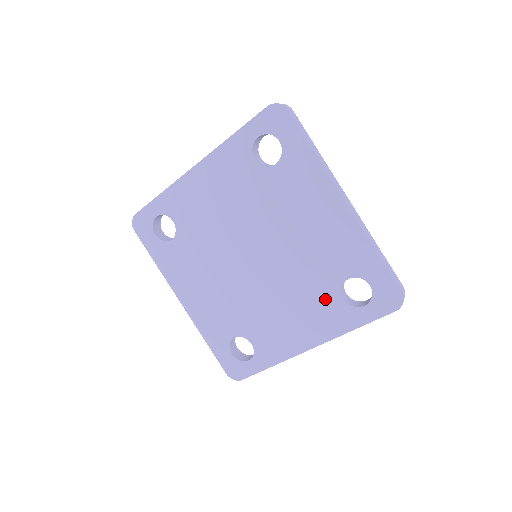
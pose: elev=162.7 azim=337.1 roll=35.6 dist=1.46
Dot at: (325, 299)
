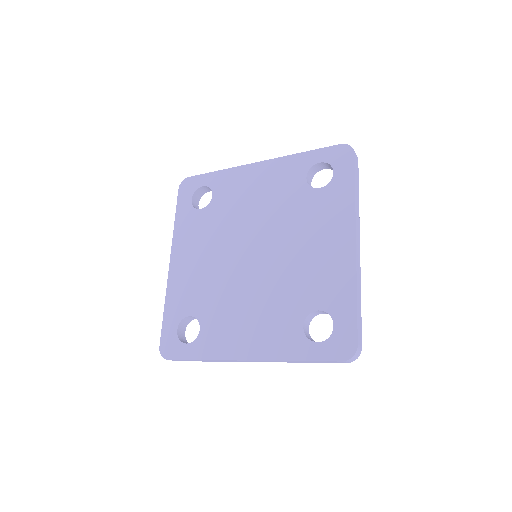
Dot at: (288, 319)
